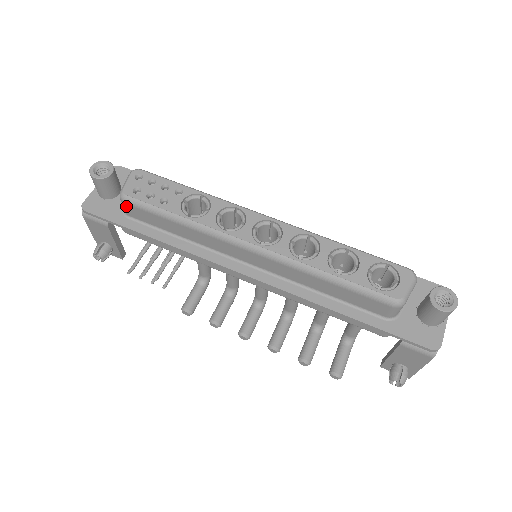
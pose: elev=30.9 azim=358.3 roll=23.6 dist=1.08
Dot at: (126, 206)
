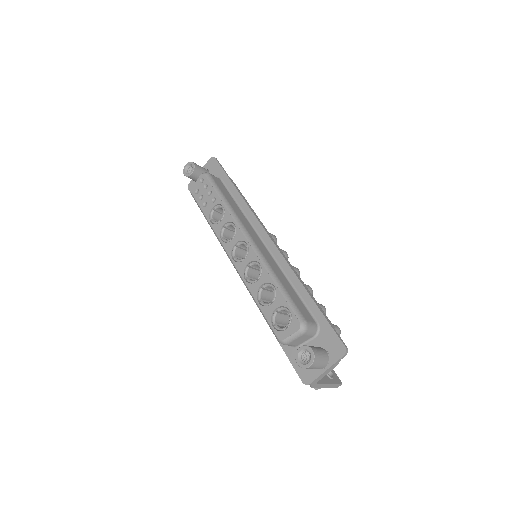
Dot at: occluded
